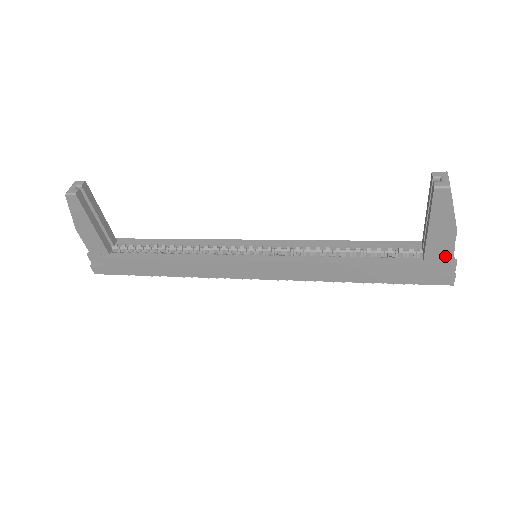
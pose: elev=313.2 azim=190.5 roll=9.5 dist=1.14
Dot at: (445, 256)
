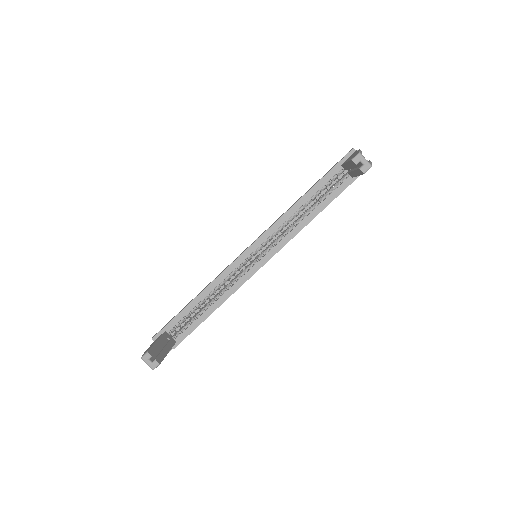
Dot at: occluded
